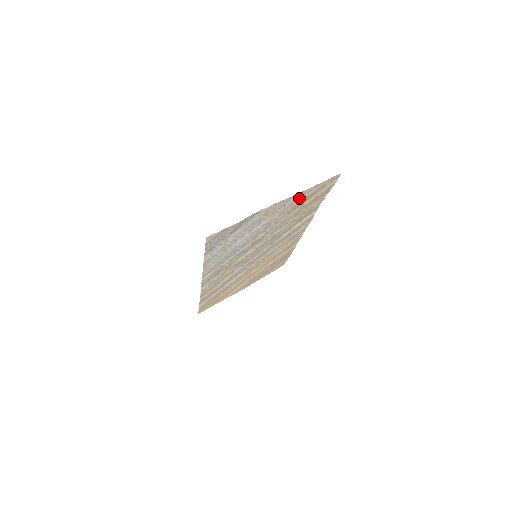
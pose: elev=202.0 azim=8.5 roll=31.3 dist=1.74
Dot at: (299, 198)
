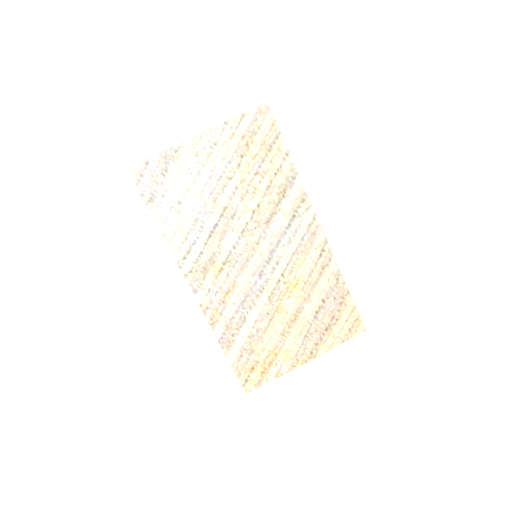
Dot at: (231, 136)
